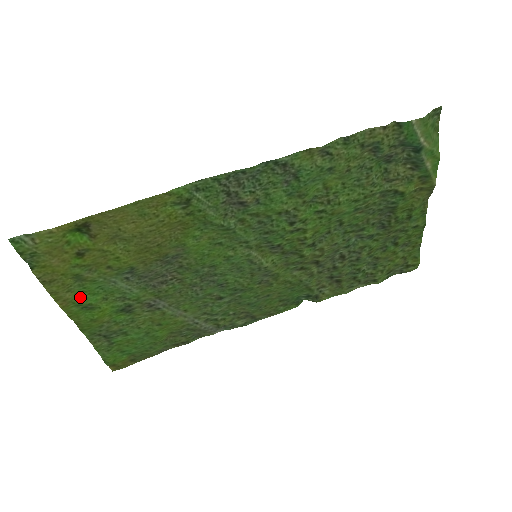
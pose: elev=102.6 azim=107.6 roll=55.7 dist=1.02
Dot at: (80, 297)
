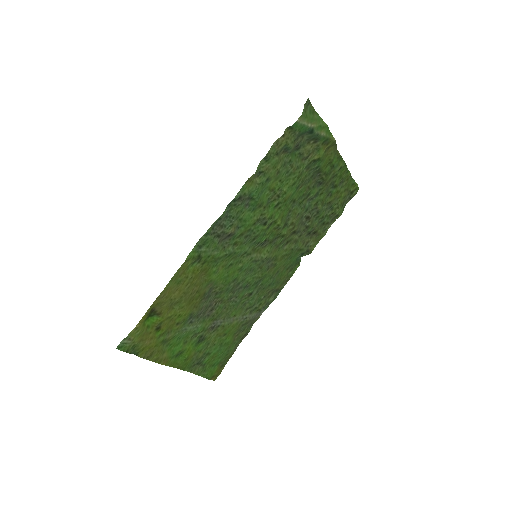
Dot at: (171, 352)
